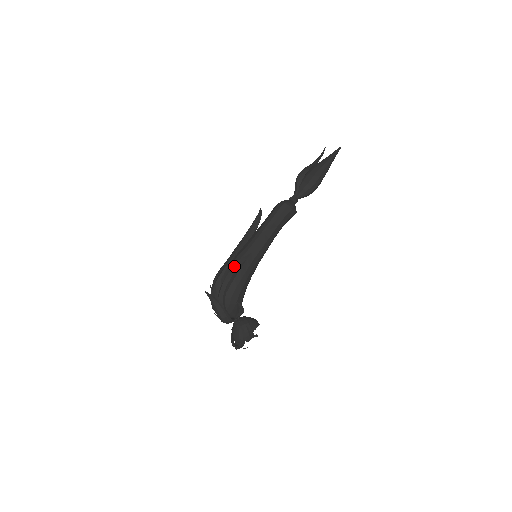
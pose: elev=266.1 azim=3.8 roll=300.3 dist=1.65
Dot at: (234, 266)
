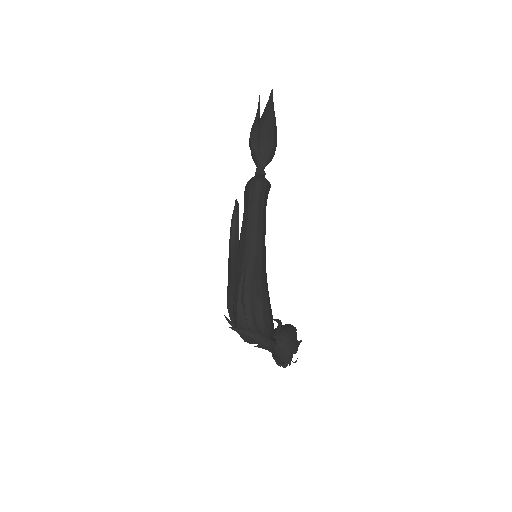
Dot at: (245, 281)
